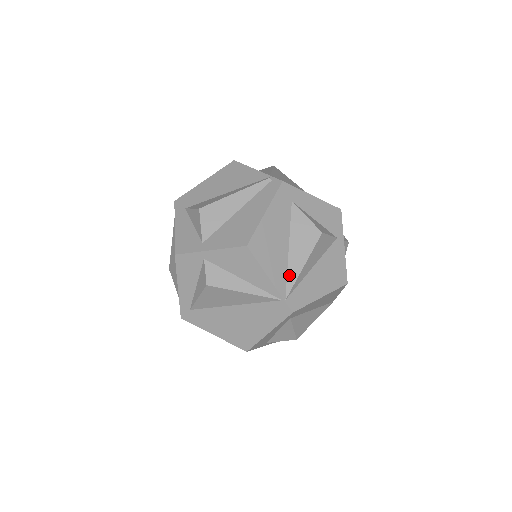
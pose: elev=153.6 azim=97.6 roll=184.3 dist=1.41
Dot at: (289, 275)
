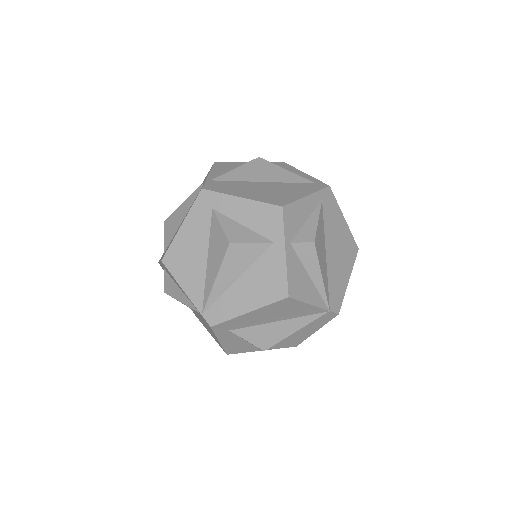
Dot at: (206, 288)
